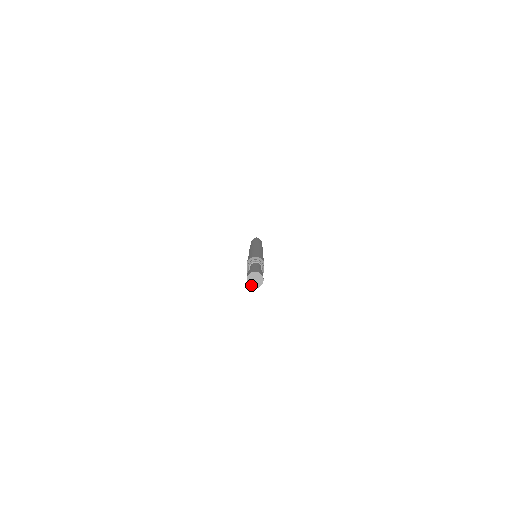
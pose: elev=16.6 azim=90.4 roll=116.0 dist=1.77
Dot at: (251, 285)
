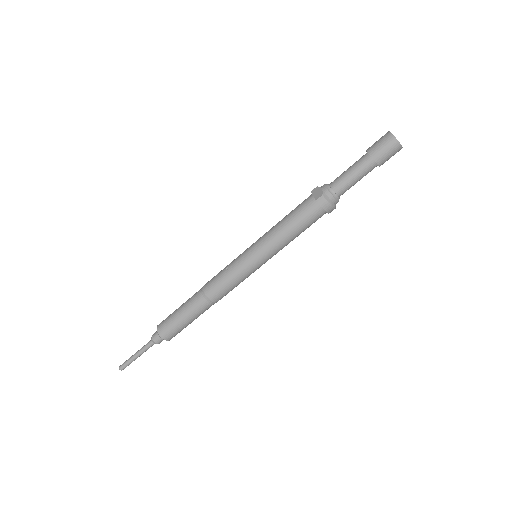
Dot at: (396, 139)
